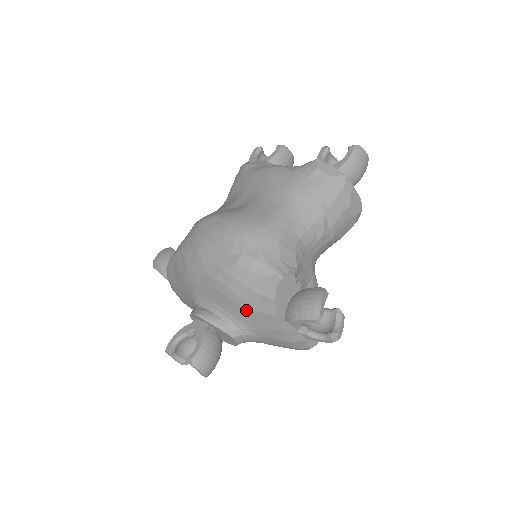
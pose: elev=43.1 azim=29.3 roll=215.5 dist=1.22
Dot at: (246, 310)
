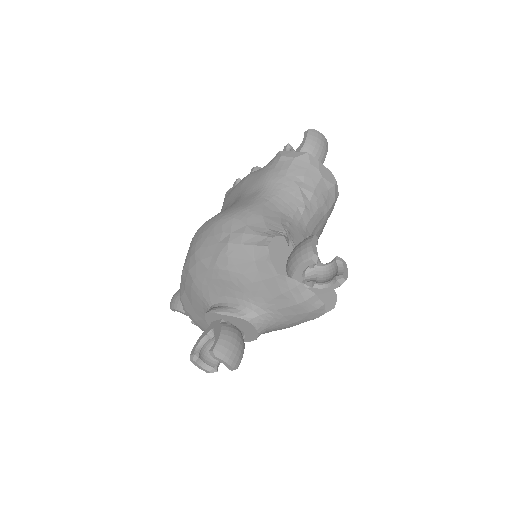
Dot at: (250, 285)
